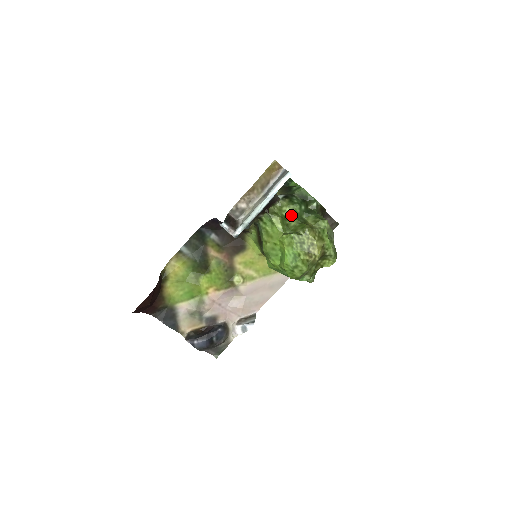
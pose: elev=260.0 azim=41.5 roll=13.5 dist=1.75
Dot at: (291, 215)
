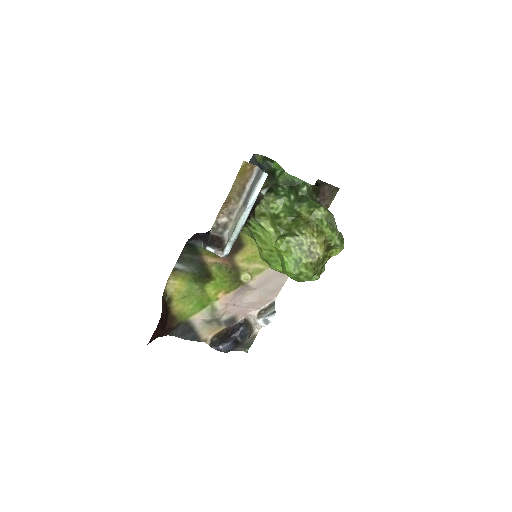
Dot at: (281, 212)
